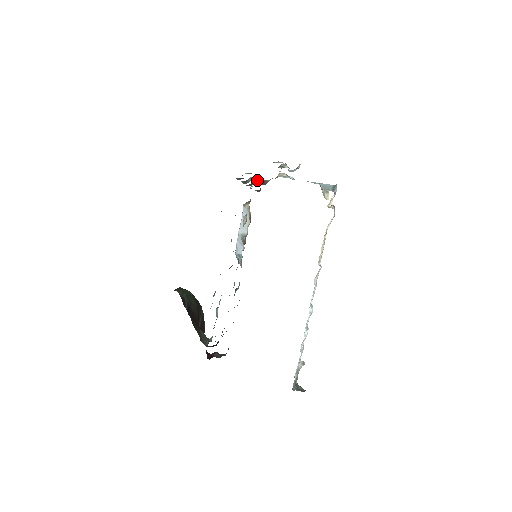
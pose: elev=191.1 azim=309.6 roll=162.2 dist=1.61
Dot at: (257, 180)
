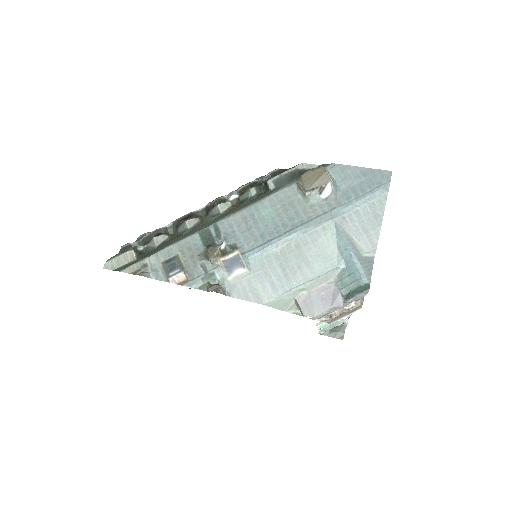
Dot at: (216, 210)
